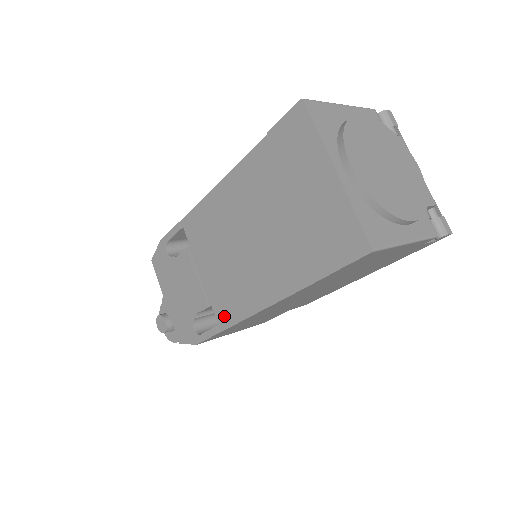
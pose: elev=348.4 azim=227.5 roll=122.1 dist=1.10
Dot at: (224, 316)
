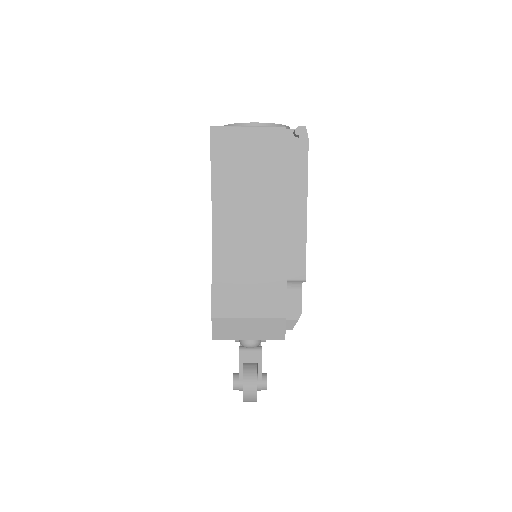
Dot at: occluded
